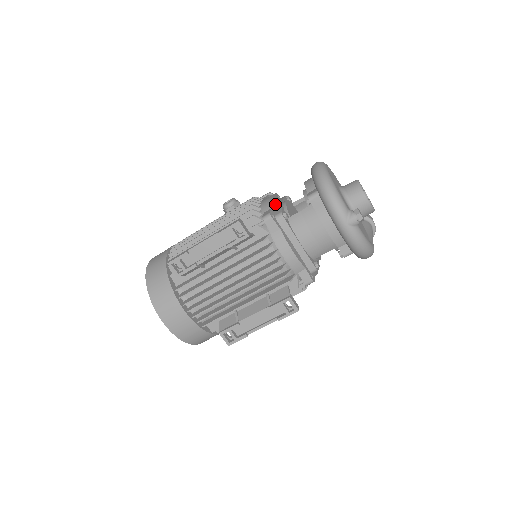
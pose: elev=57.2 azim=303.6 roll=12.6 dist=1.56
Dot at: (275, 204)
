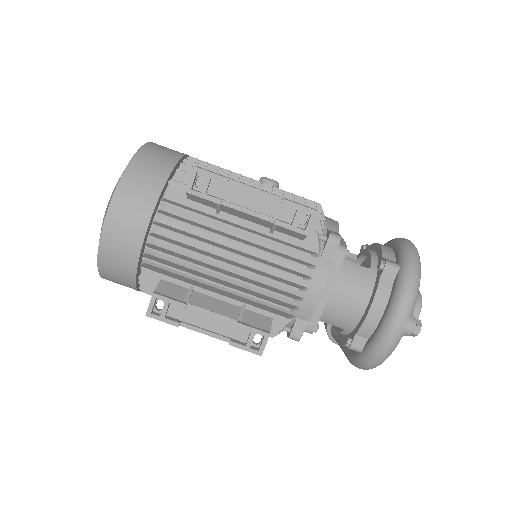
Dot at: occluded
